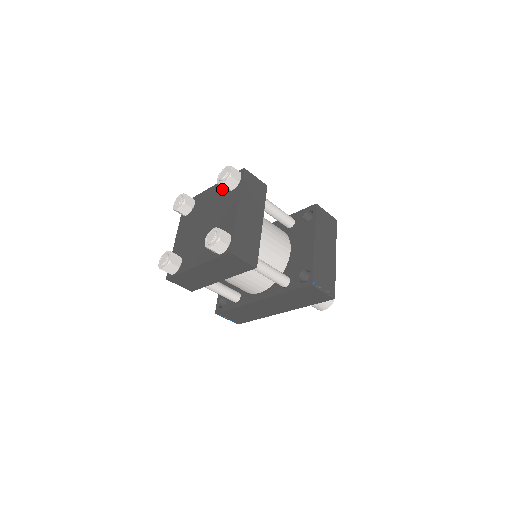
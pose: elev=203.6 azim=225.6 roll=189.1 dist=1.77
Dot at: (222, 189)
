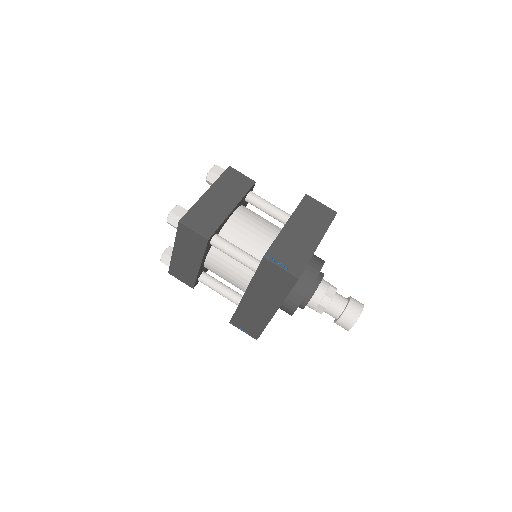
Dot at: occluded
